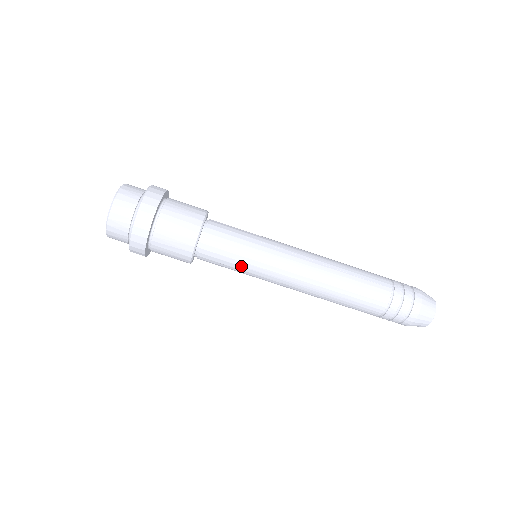
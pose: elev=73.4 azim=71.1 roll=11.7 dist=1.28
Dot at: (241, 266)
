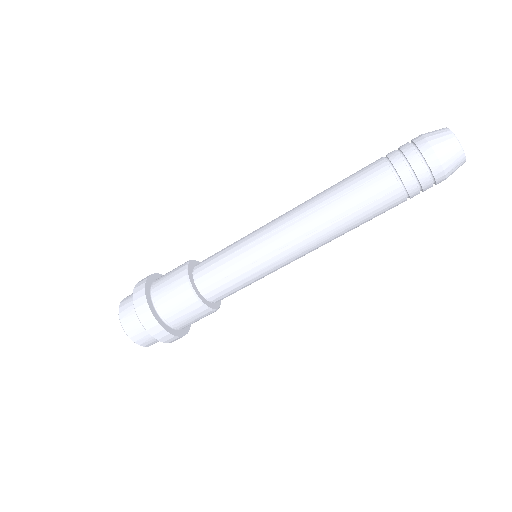
Dot at: occluded
